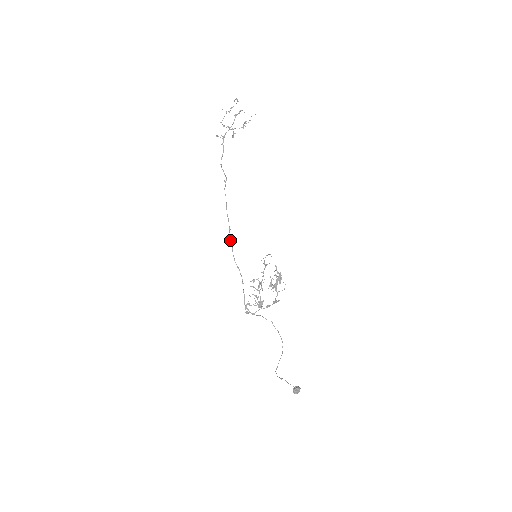
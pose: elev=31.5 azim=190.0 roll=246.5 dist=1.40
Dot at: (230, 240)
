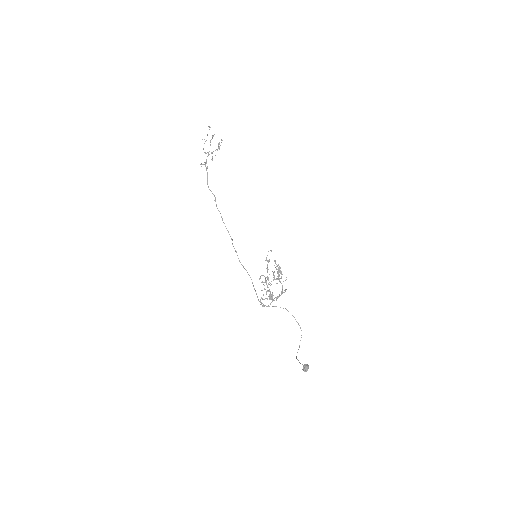
Dot at: (234, 248)
